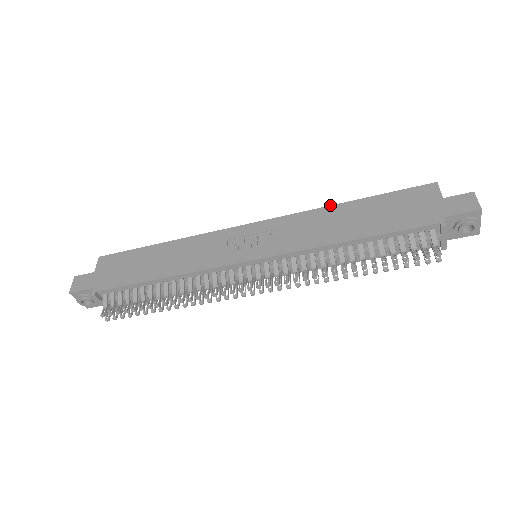
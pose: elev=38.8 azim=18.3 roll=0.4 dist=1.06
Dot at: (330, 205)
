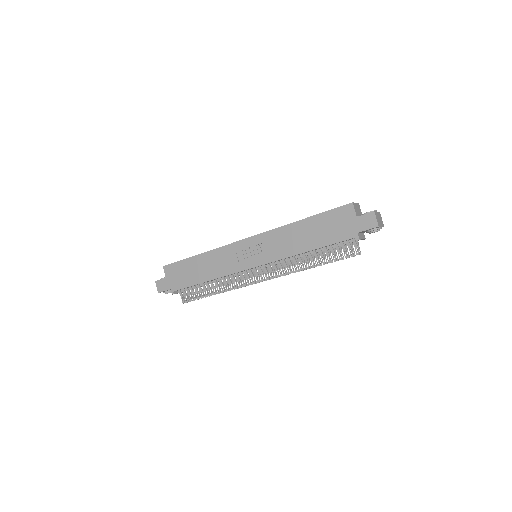
Dot at: (291, 223)
